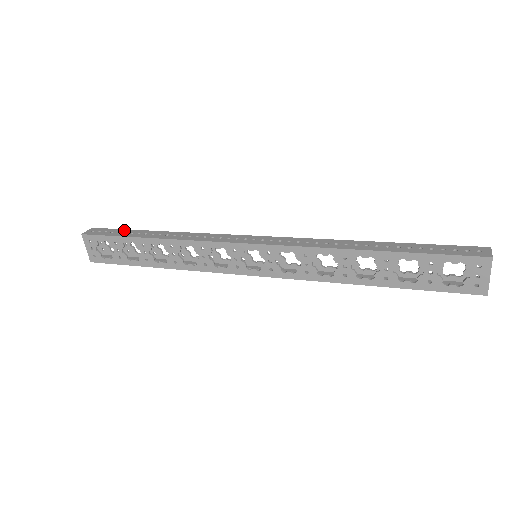
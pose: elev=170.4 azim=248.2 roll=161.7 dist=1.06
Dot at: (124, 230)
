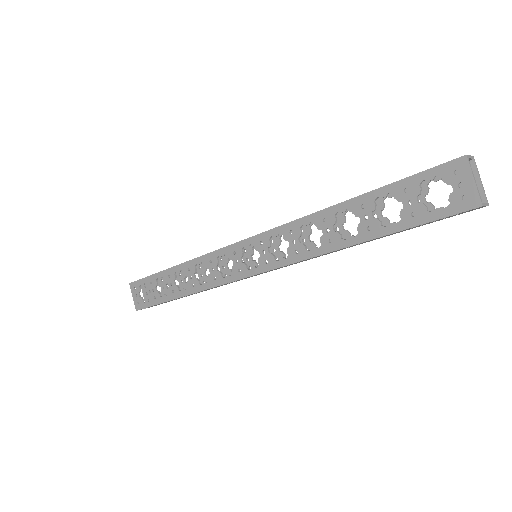
Dot at: occluded
